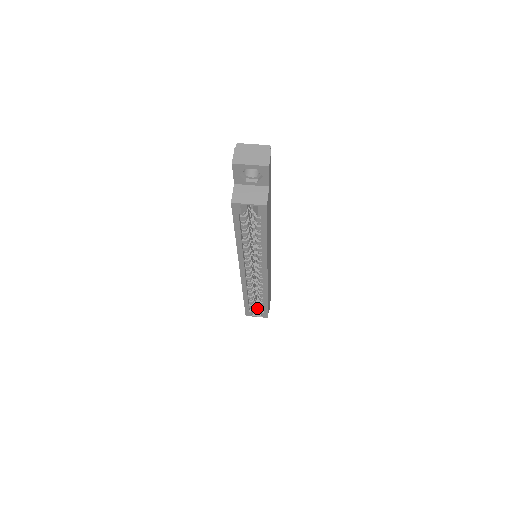
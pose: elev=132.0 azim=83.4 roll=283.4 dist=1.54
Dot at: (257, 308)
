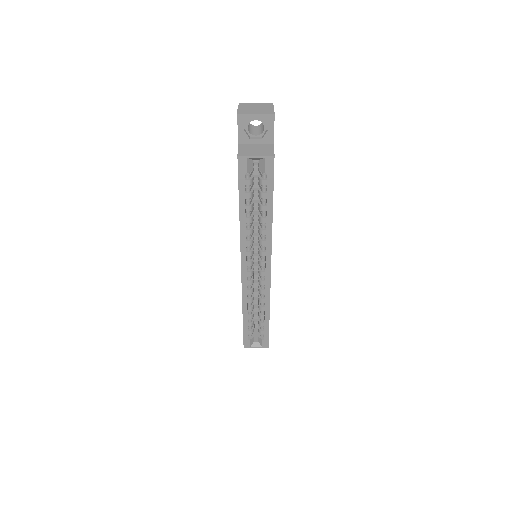
Dot at: (256, 338)
